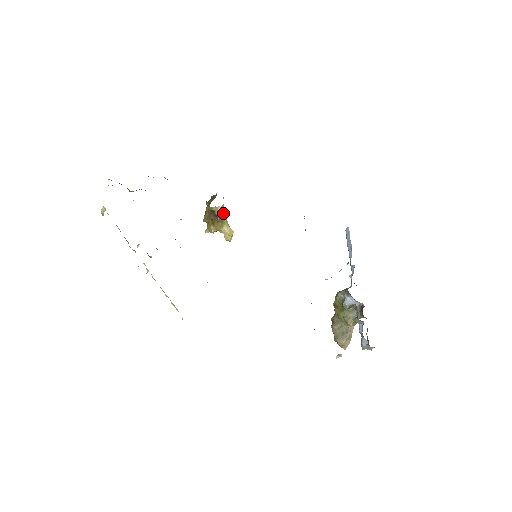
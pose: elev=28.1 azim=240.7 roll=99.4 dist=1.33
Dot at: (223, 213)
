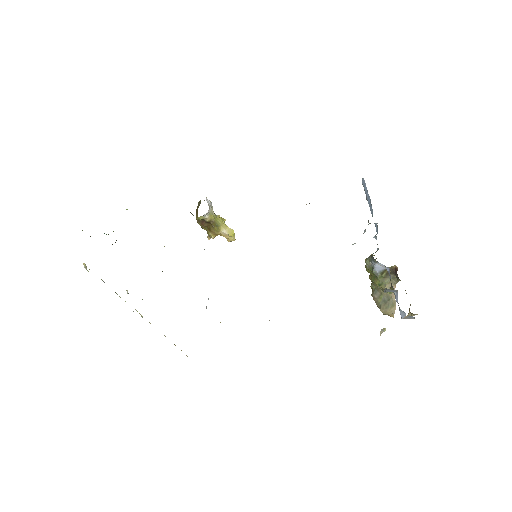
Dot at: (214, 217)
